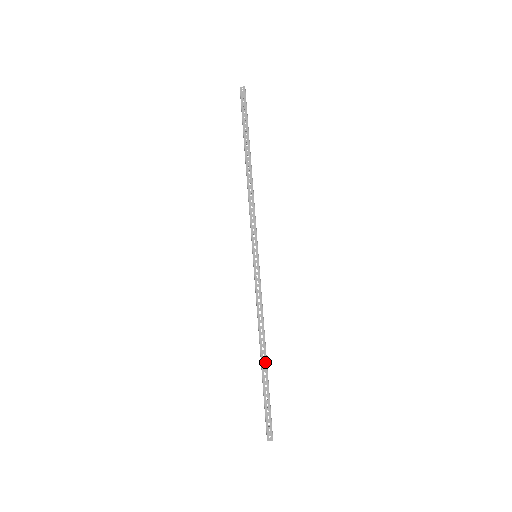
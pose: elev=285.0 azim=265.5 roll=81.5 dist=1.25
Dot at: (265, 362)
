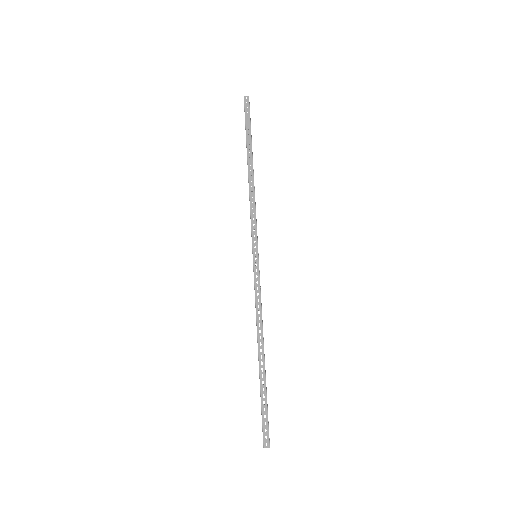
Dot at: (263, 364)
